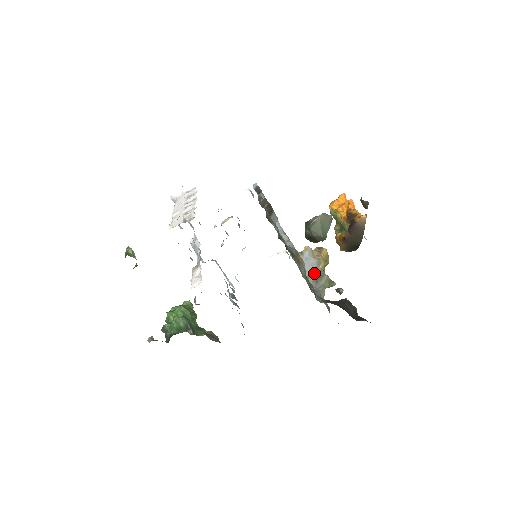
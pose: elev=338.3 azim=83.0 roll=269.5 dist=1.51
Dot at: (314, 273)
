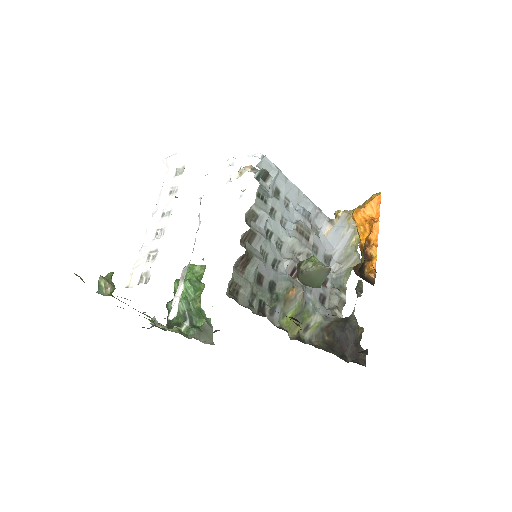
Dot at: (342, 250)
